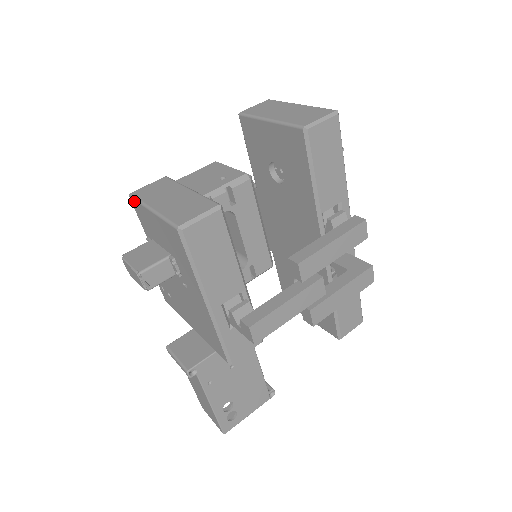
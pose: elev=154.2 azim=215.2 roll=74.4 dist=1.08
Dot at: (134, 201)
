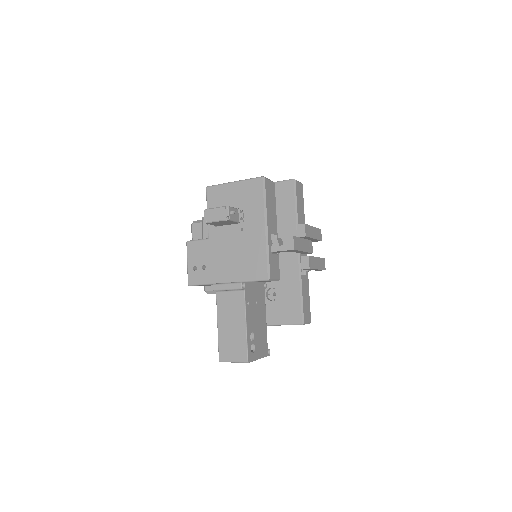
Dot at: (212, 187)
